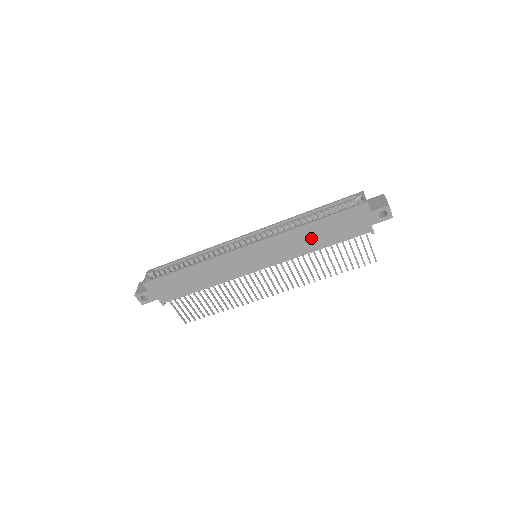
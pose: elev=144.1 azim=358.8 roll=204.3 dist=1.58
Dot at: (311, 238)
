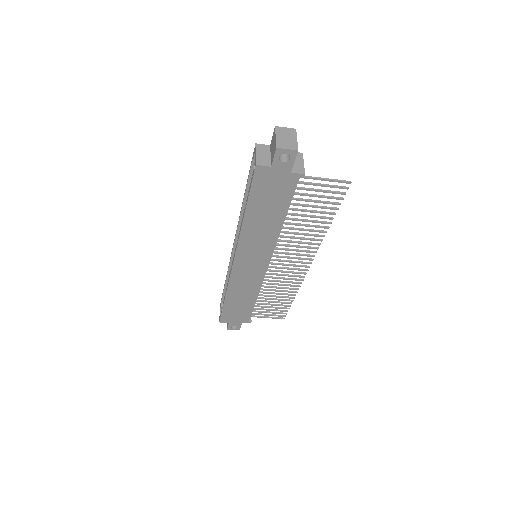
Dot at: (263, 222)
